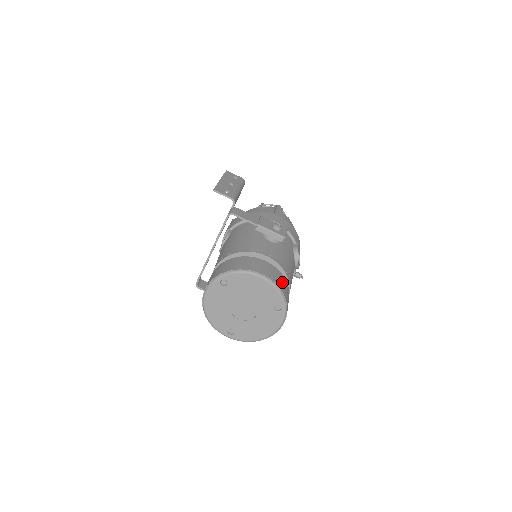
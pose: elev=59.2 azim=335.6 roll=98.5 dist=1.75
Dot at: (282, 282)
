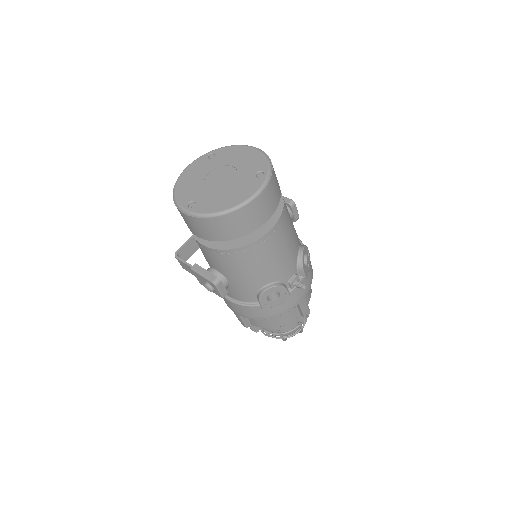
Dot at: occluded
